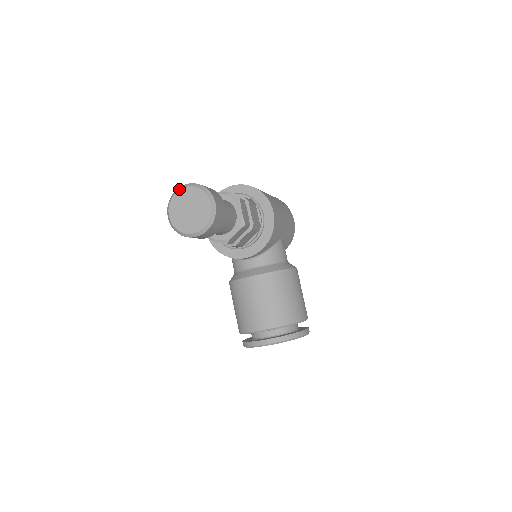
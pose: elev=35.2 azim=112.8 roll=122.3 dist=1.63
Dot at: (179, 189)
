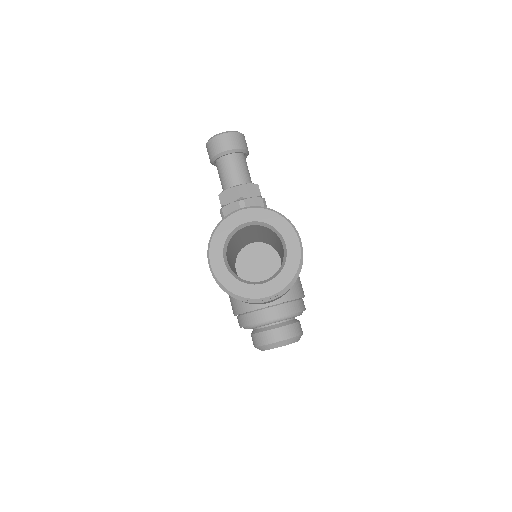
Dot at: occluded
